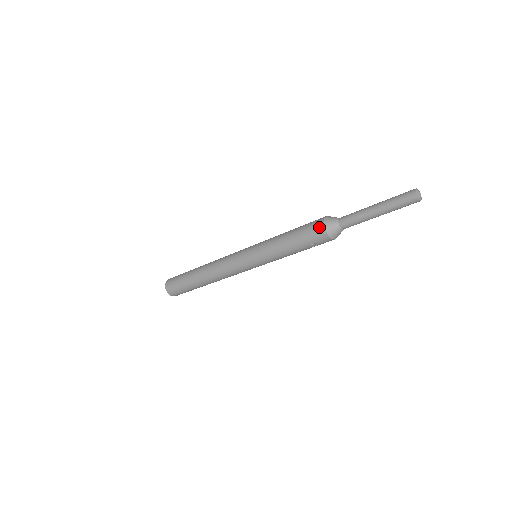
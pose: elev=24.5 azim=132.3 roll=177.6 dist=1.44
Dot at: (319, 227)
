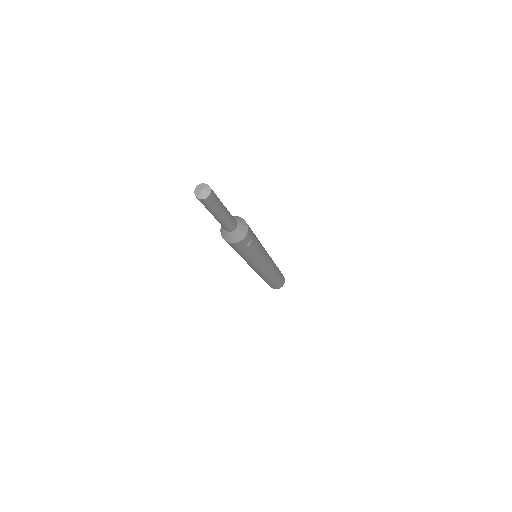
Dot at: (229, 244)
